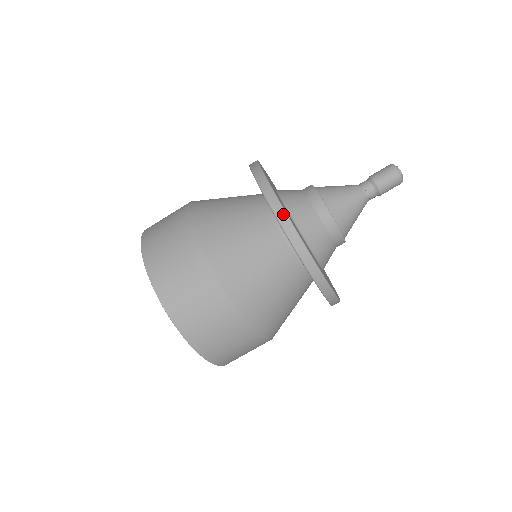
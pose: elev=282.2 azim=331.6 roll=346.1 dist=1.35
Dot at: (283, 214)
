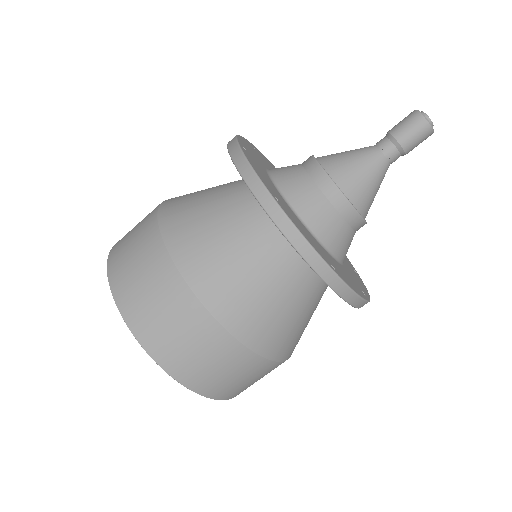
Dot at: (266, 196)
